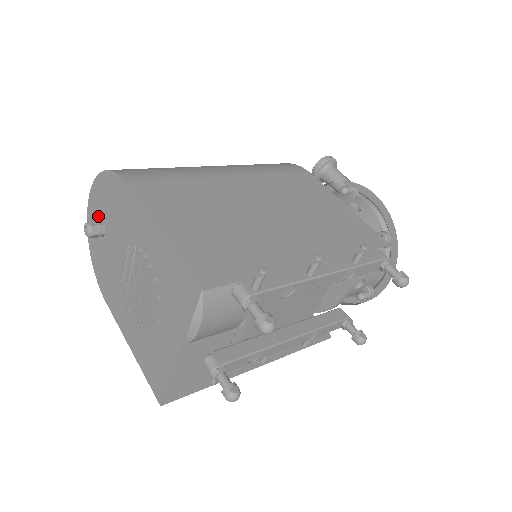
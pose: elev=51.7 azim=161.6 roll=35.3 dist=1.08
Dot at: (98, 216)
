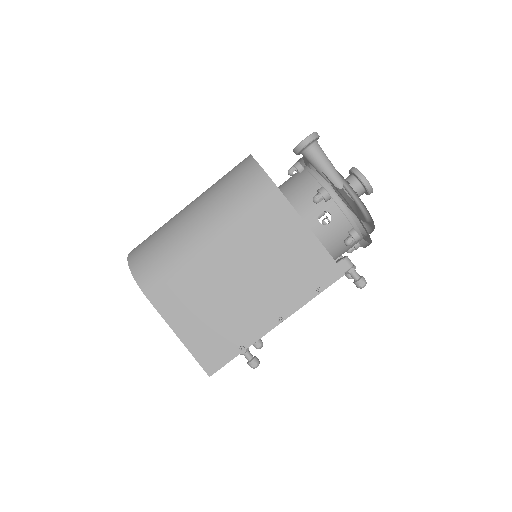
Dot at: occluded
